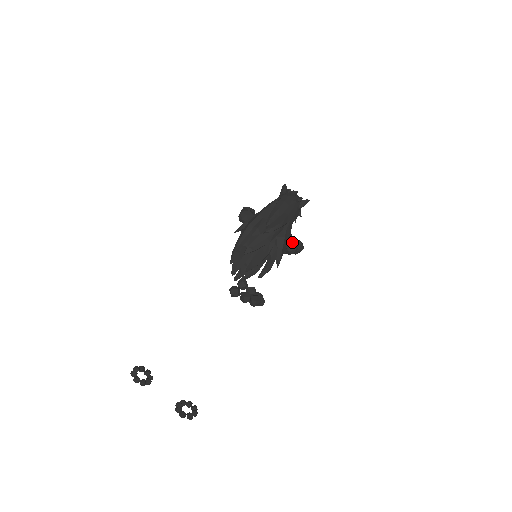
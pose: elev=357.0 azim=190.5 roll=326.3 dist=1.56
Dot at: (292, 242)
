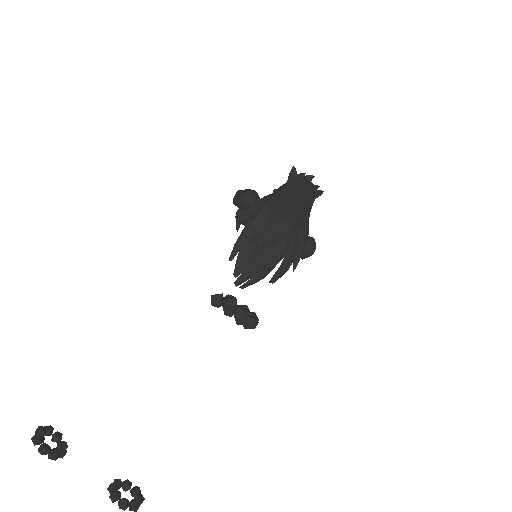
Dot at: (312, 239)
